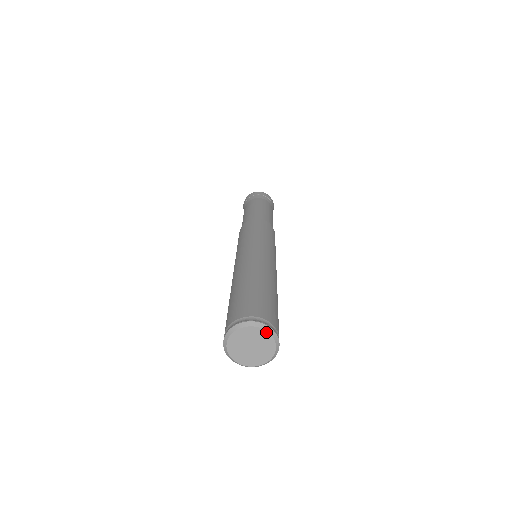
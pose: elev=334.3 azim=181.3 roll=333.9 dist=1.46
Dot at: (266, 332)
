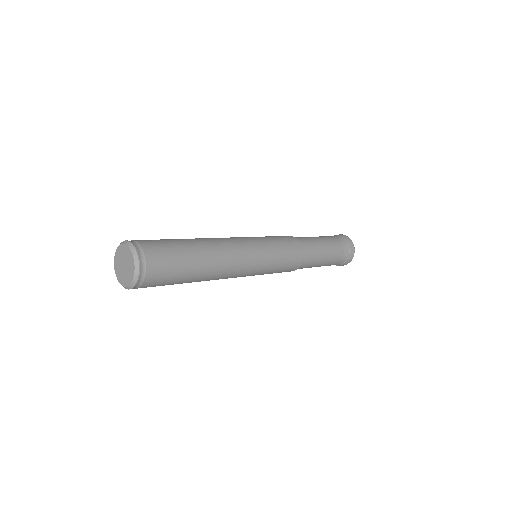
Dot at: (132, 254)
